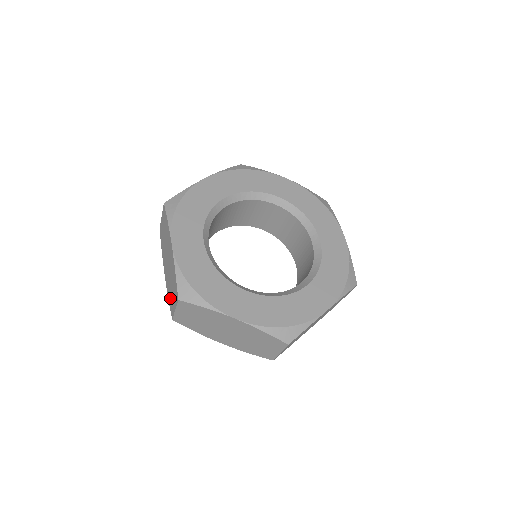
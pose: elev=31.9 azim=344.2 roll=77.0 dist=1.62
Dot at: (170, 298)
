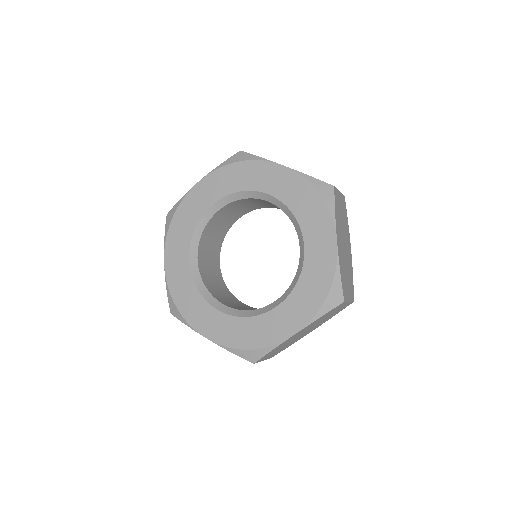
Dot at: occluded
